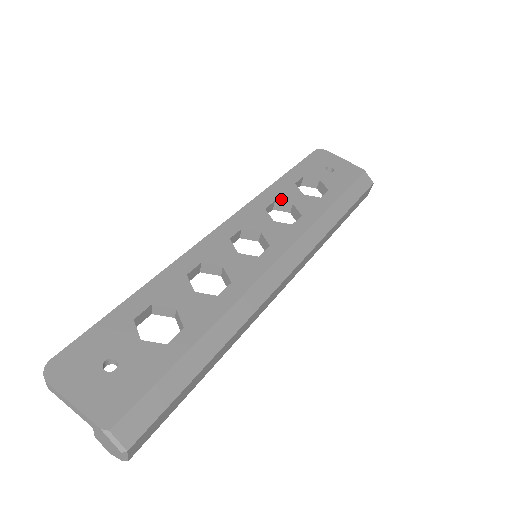
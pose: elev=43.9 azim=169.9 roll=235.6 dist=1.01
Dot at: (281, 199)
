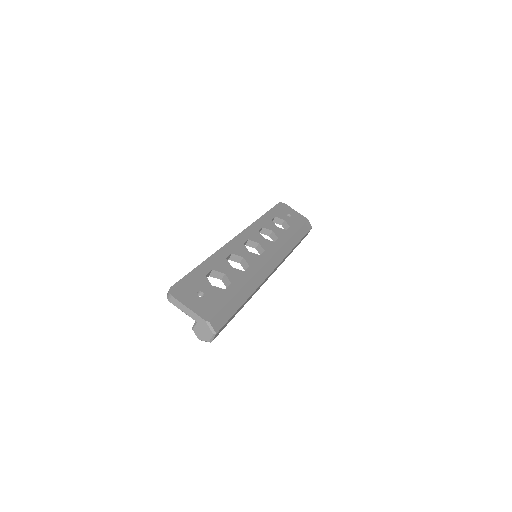
Dot at: (266, 227)
